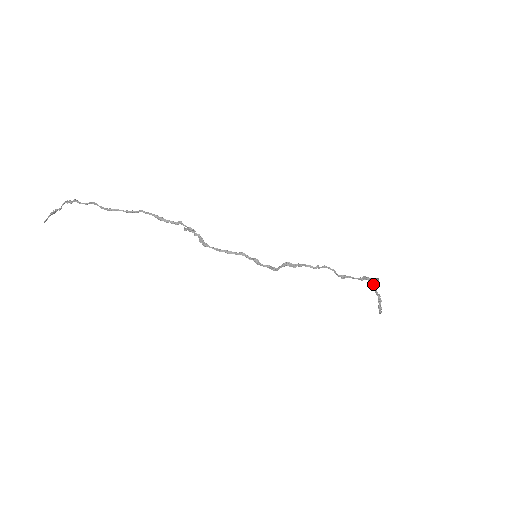
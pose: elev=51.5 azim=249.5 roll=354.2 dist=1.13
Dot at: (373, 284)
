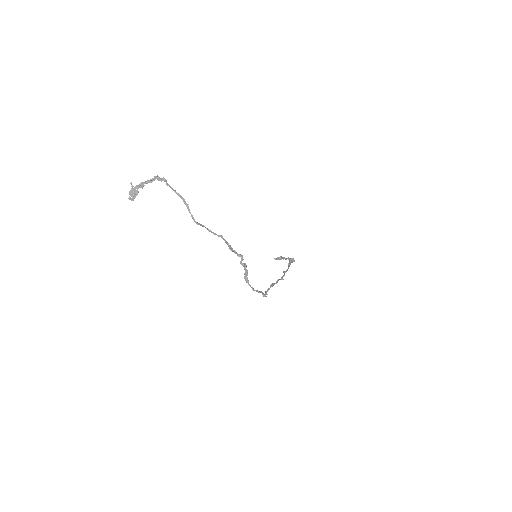
Dot at: (289, 258)
